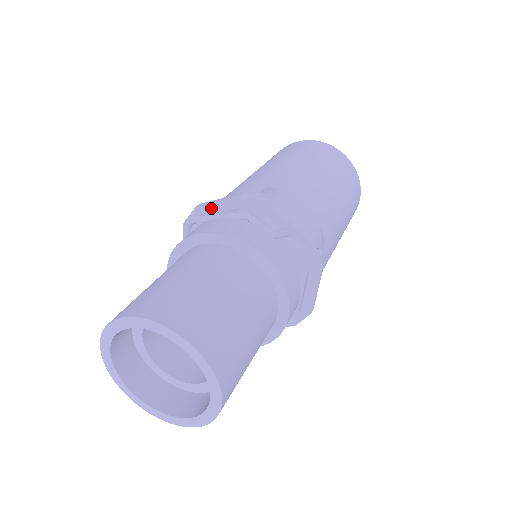
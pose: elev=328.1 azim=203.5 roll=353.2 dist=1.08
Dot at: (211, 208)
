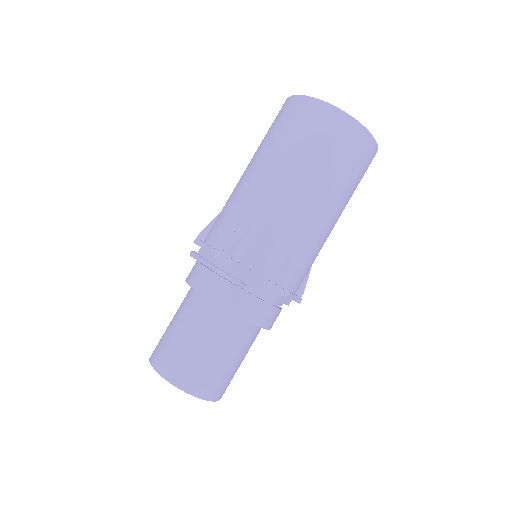
Dot at: occluded
